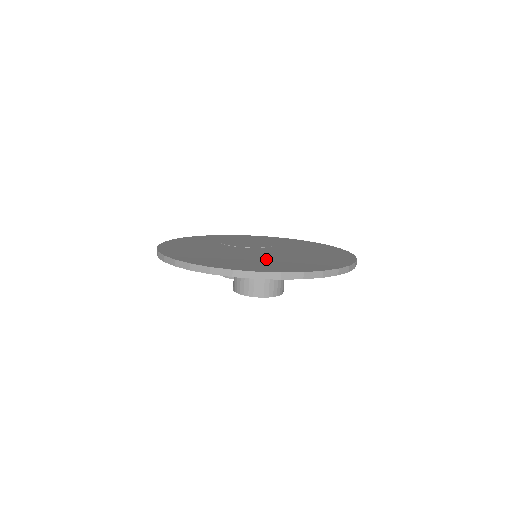
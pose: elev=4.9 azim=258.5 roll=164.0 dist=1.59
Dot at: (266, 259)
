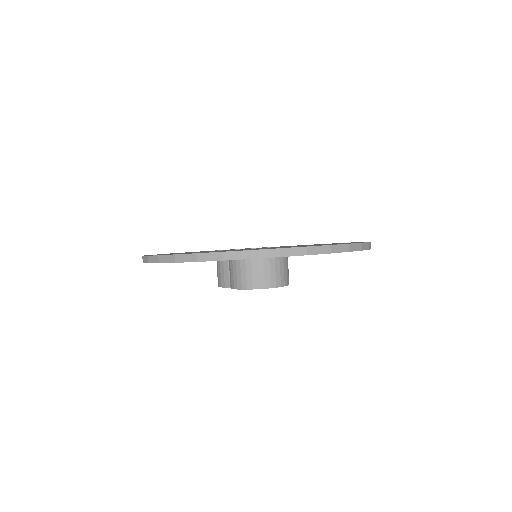
Dot at: (264, 248)
